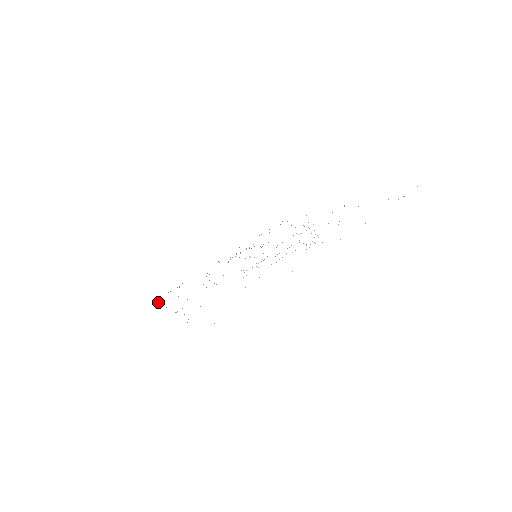
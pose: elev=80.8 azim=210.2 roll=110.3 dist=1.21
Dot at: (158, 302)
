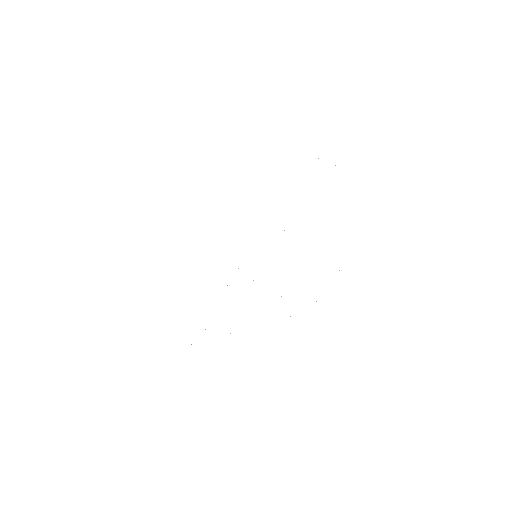
Dot at: occluded
